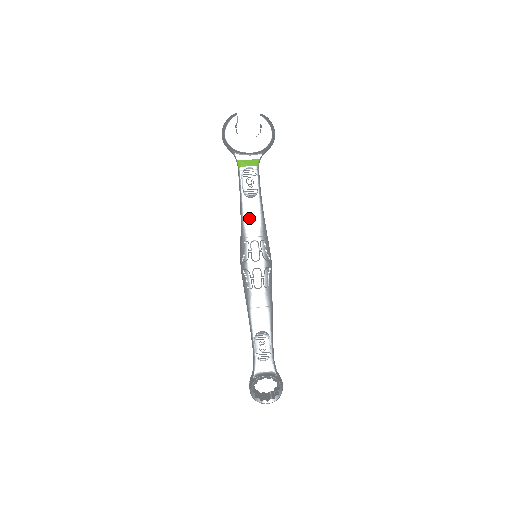
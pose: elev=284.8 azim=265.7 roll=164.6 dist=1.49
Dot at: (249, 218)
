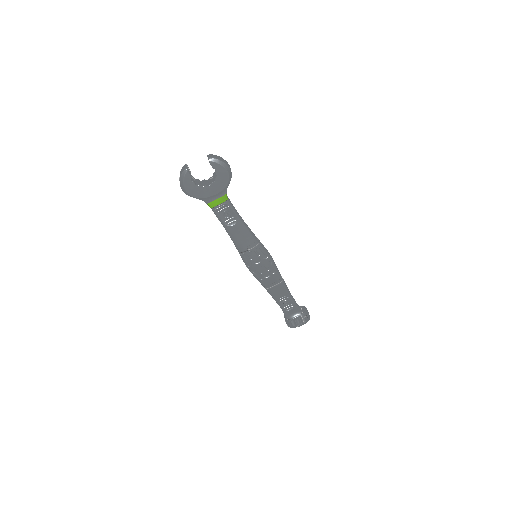
Dot at: (239, 239)
